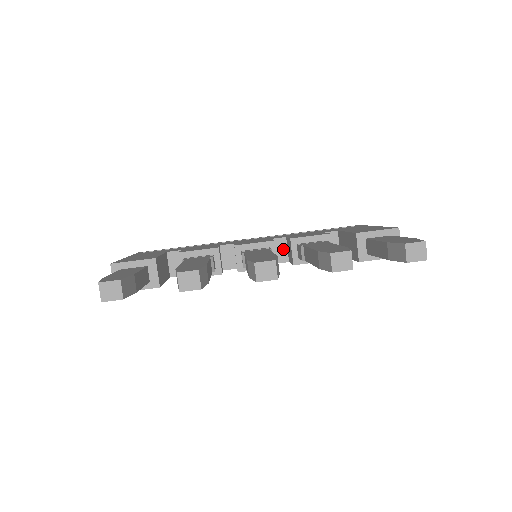
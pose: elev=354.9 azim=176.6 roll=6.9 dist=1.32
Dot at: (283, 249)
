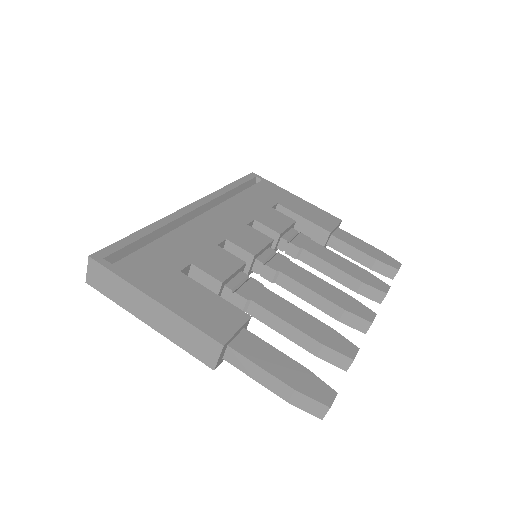
Dot at: occluded
